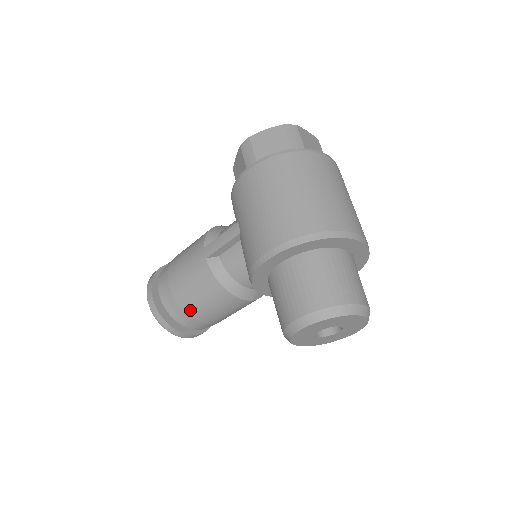
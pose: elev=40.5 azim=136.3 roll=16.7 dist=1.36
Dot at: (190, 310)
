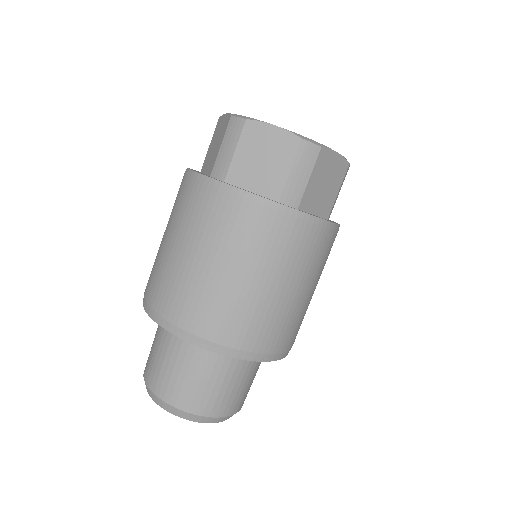
Dot at: occluded
